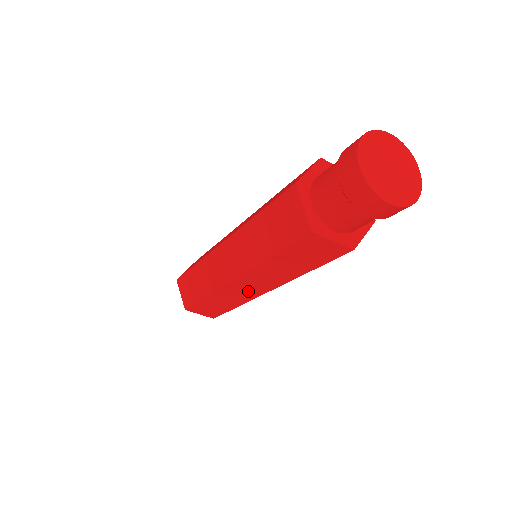
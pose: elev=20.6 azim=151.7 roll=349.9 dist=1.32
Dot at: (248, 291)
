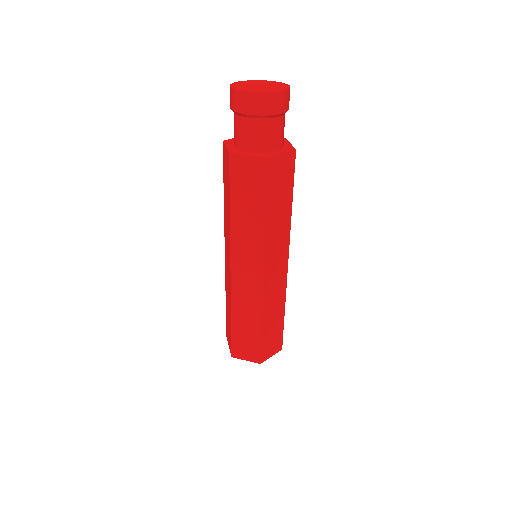
Dot at: (251, 282)
